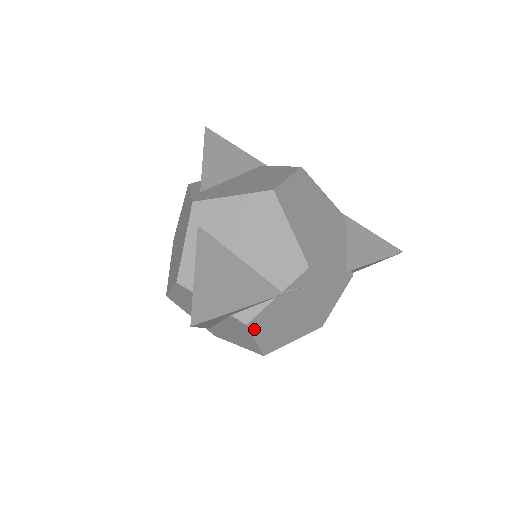
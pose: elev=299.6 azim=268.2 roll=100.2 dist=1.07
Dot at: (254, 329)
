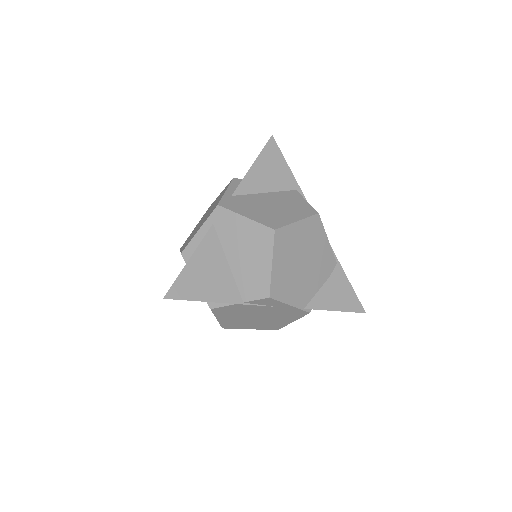
Dot at: (217, 313)
